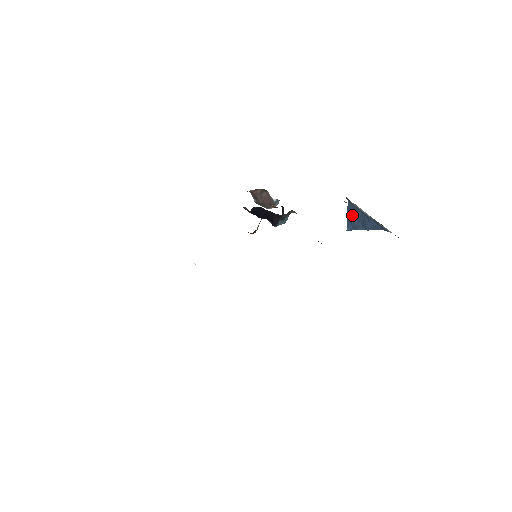
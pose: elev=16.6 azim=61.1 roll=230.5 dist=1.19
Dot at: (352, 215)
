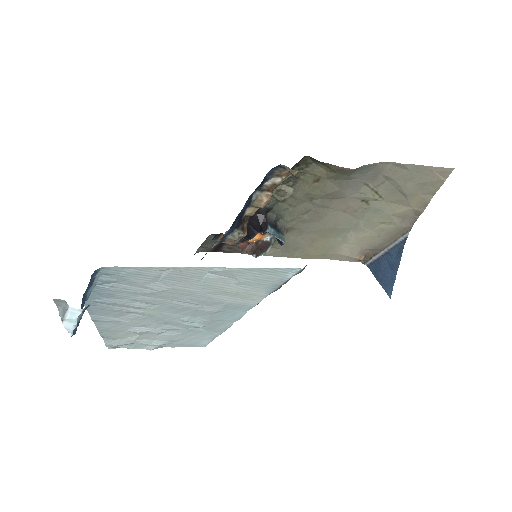
Dot at: (379, 273)
